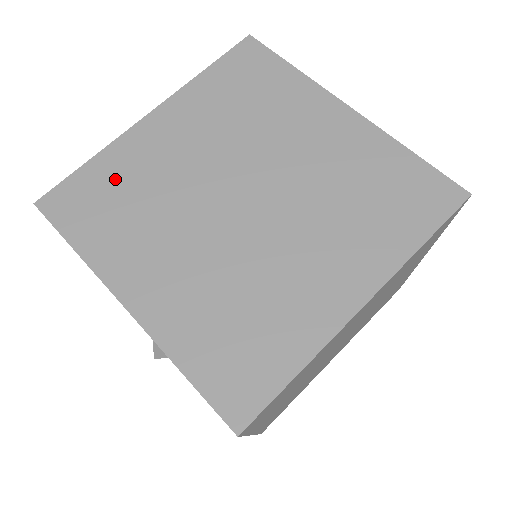
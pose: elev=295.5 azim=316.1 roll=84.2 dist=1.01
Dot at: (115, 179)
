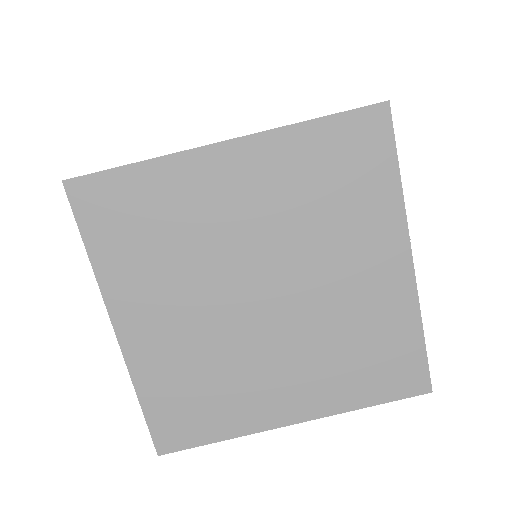
Dot at: (155, 203)
